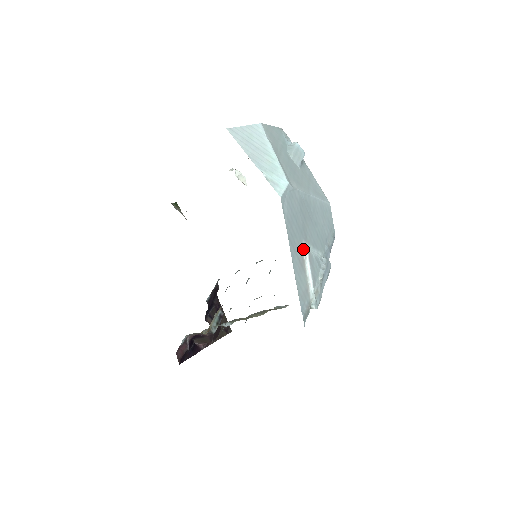
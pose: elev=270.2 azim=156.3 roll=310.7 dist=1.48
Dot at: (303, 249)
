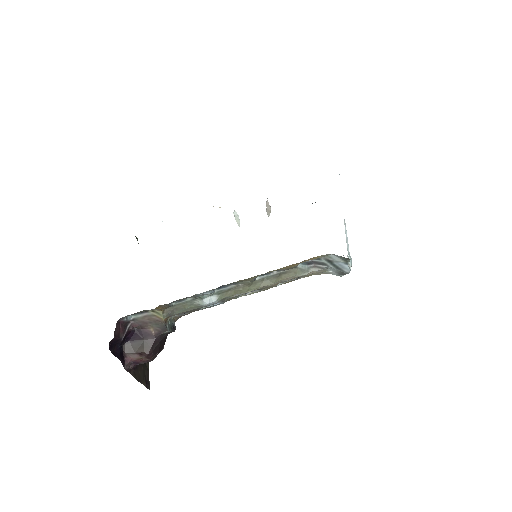
Dot at: occluded
